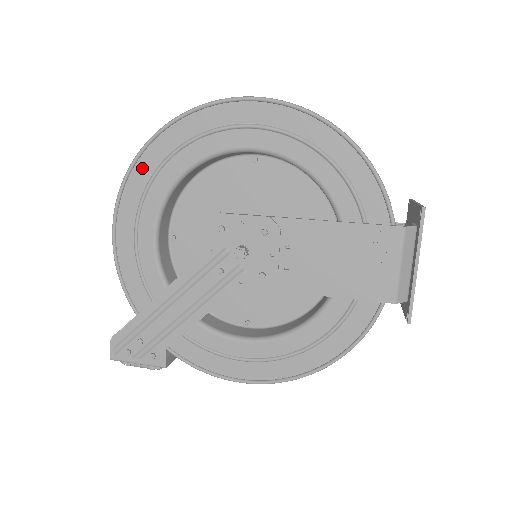
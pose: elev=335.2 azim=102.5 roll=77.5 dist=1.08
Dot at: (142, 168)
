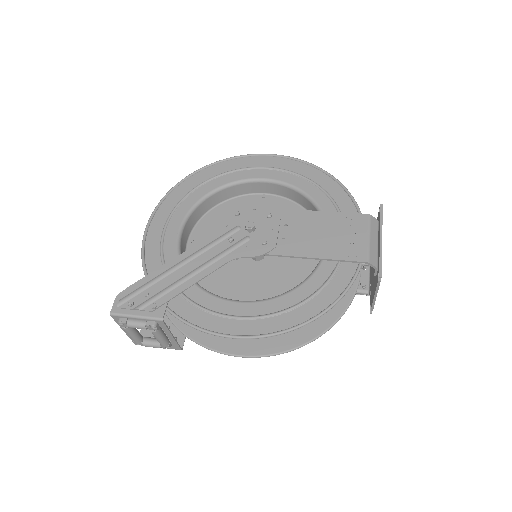
Dot at: (184, 187)
